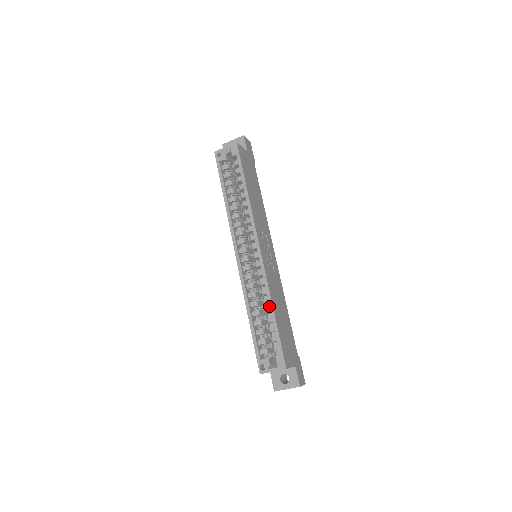
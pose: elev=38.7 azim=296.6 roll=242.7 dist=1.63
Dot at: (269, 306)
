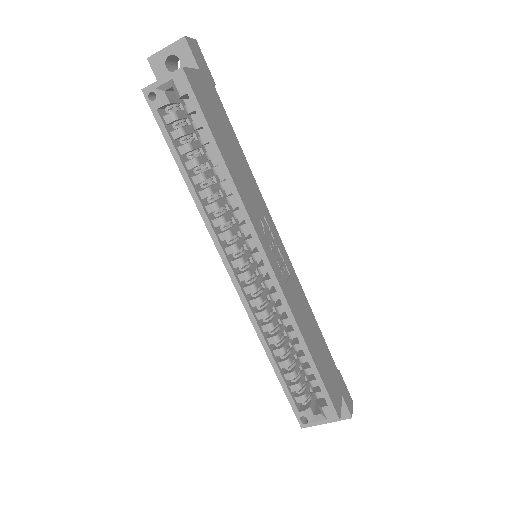
Dot at: (300, 345)
